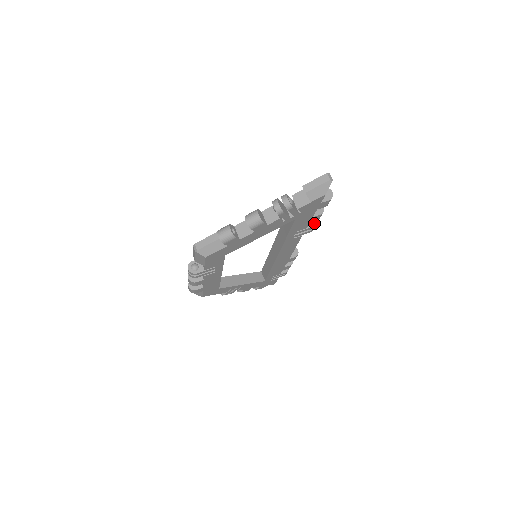
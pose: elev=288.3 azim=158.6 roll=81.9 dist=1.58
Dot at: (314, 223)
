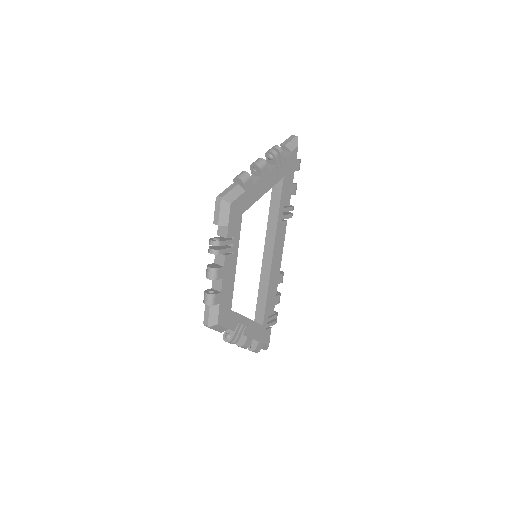
Dot at: (292, 206)
